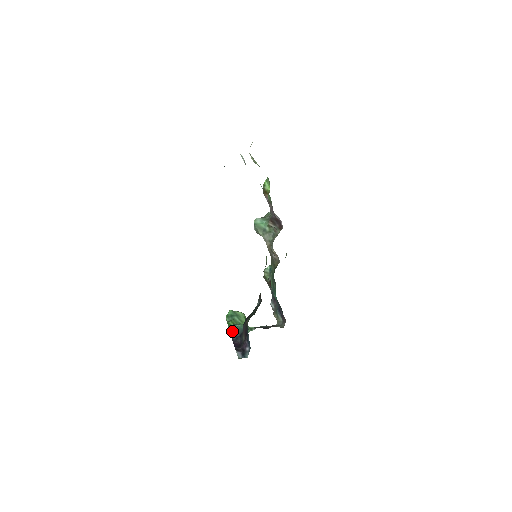
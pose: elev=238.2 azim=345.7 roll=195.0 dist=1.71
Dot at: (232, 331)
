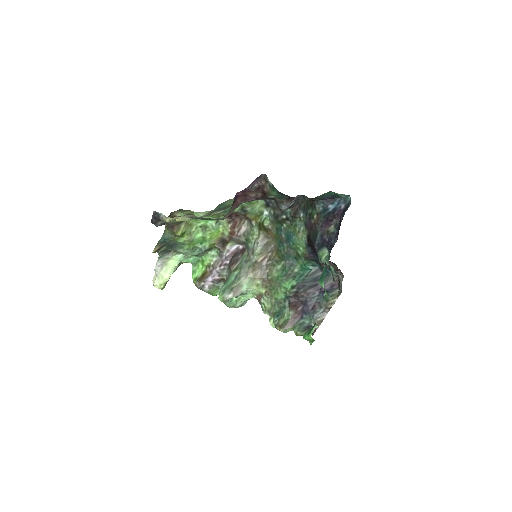
Dot at: (325, 271)
